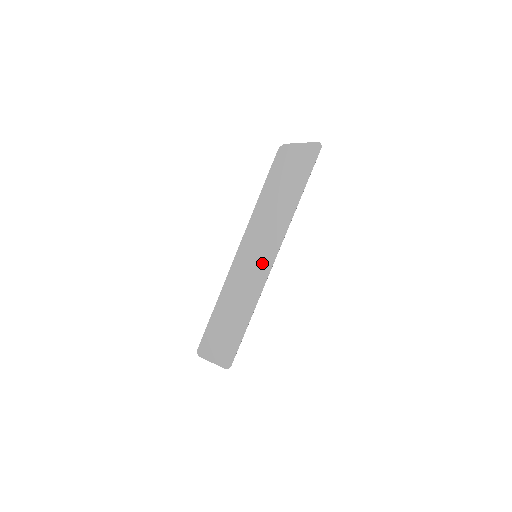
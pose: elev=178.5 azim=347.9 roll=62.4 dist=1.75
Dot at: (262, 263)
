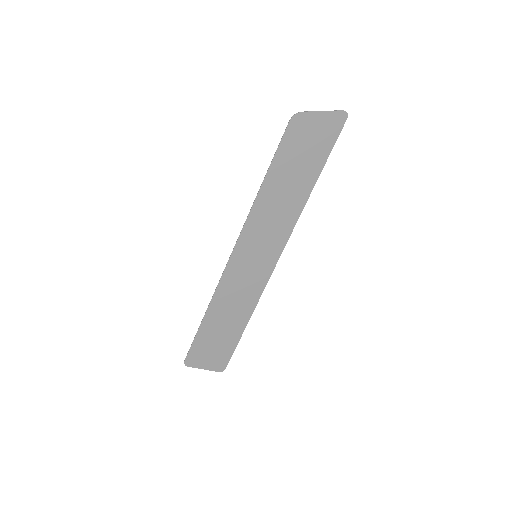
Dot at: (263, 263)
